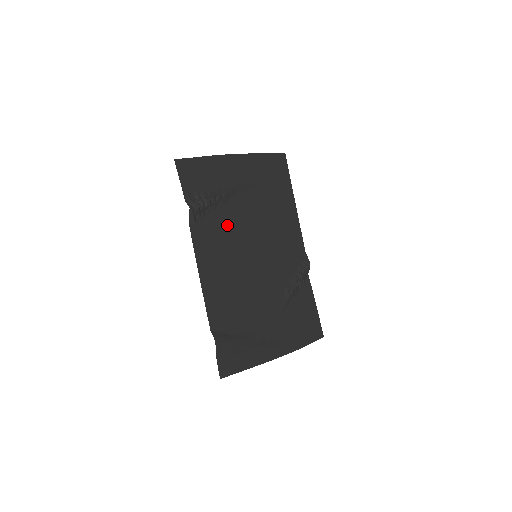
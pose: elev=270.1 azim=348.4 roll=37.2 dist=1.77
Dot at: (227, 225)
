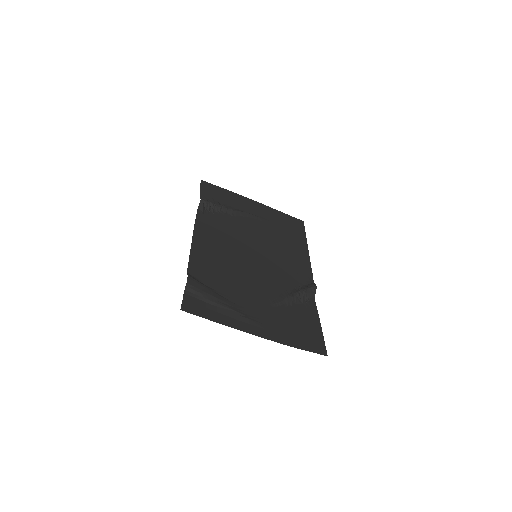
Dot at: (233, 227)
